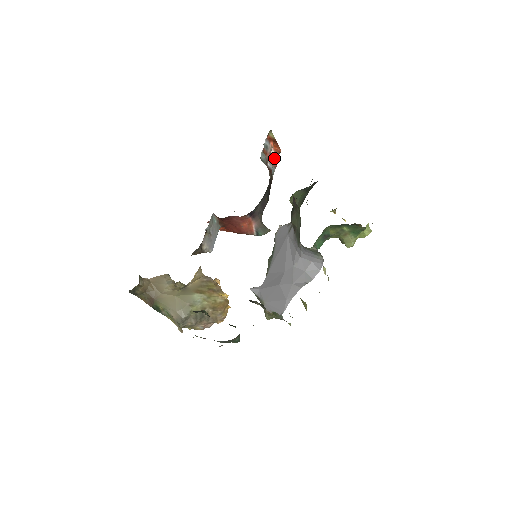
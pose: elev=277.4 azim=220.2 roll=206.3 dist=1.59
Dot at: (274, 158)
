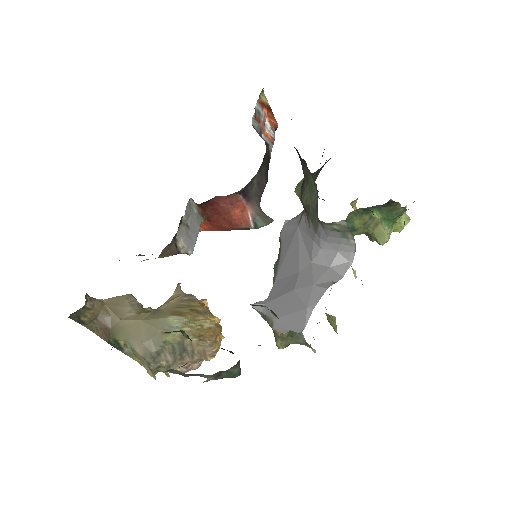
Dot at: (270, 132)
